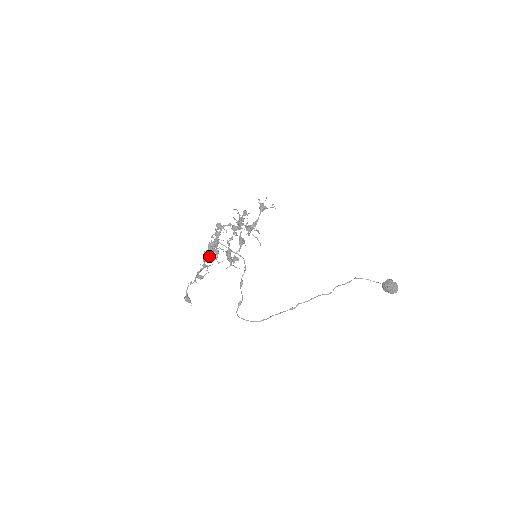
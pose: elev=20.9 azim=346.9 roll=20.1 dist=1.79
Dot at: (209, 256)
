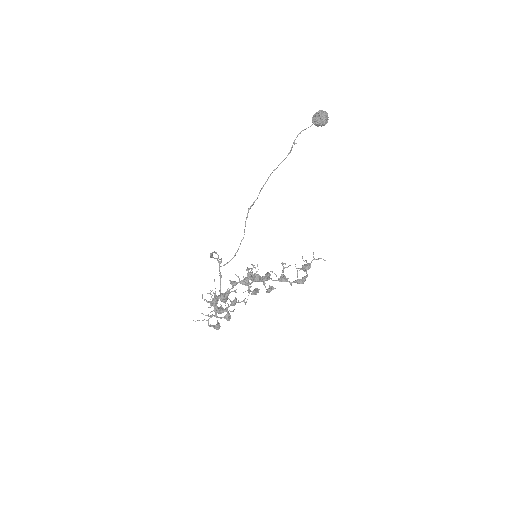
Dot at: occluded
